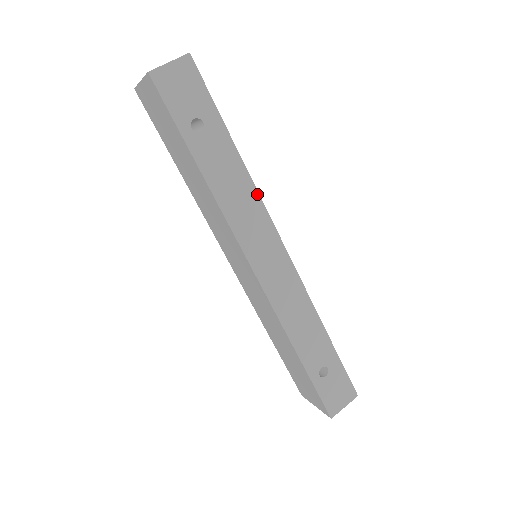
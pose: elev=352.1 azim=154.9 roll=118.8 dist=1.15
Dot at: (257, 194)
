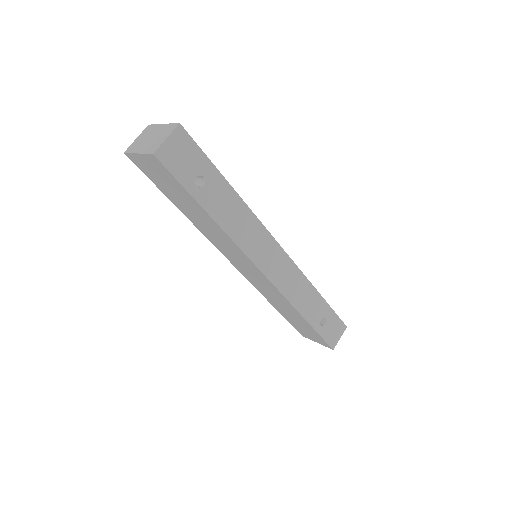
Dot at: (254, 216)
